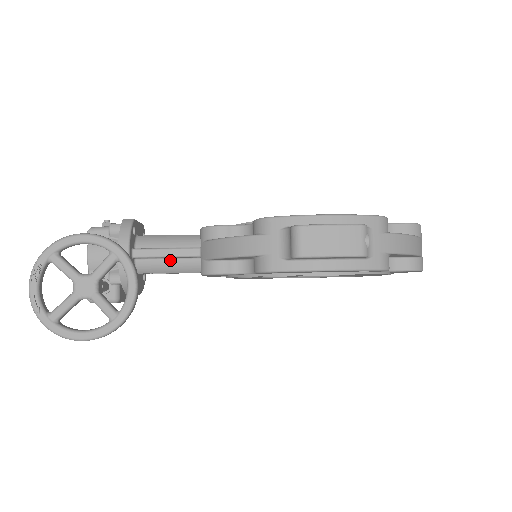
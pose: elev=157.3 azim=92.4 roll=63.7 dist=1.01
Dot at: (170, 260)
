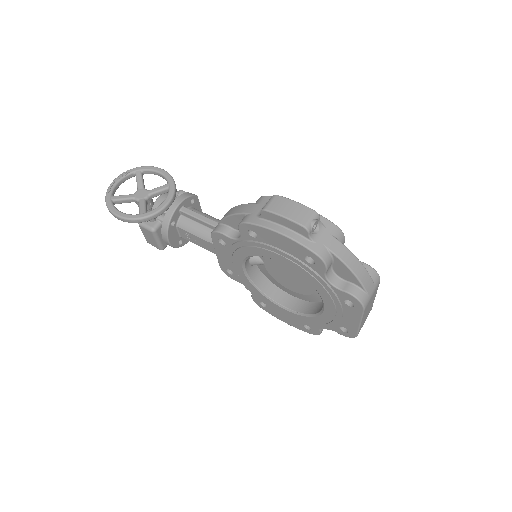
Dot at: (200, 225)
